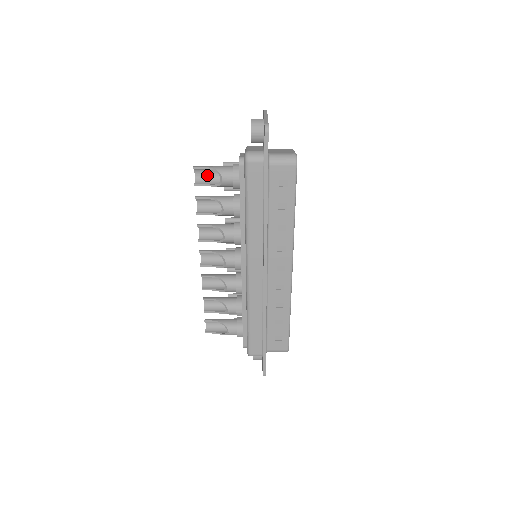
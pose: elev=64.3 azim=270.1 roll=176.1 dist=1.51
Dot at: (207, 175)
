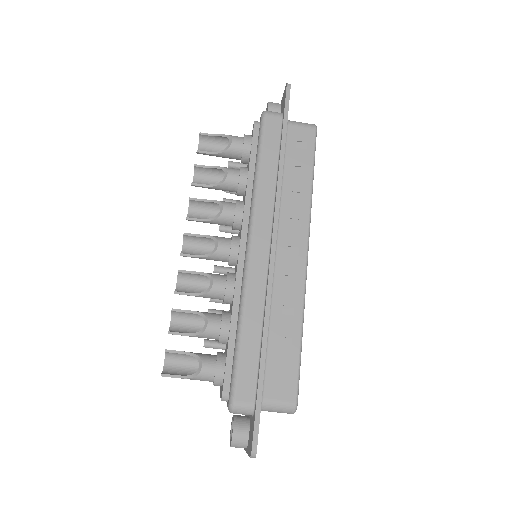
Dot at: (212, 150)
